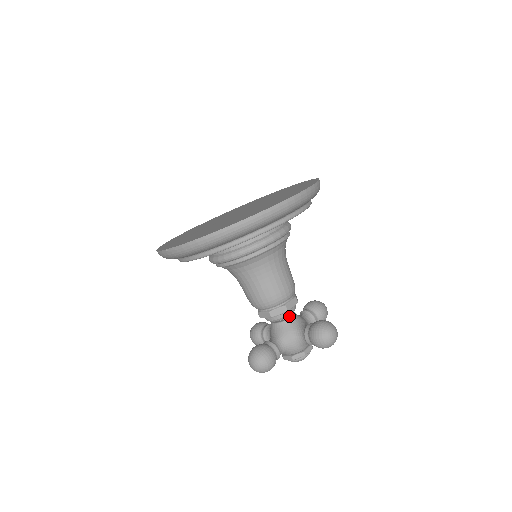
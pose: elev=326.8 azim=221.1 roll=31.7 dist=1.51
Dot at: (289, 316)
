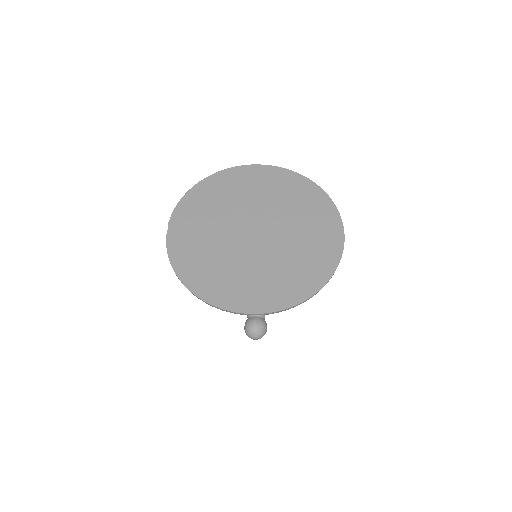
Dot at: occluded
